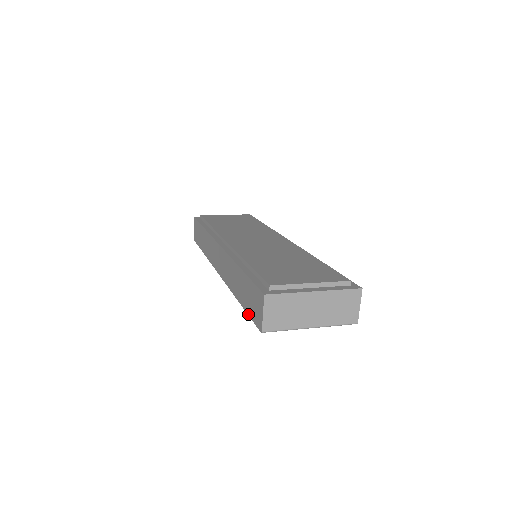
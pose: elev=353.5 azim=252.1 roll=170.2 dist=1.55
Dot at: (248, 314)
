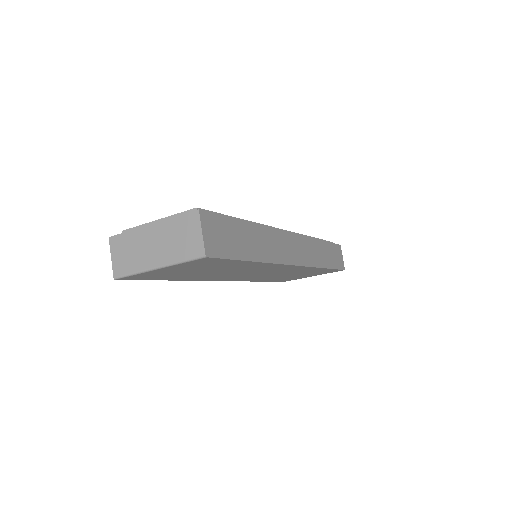
Dot at: (147, 279)
